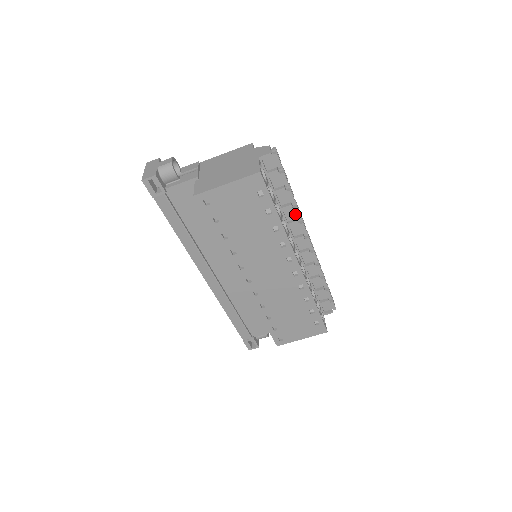
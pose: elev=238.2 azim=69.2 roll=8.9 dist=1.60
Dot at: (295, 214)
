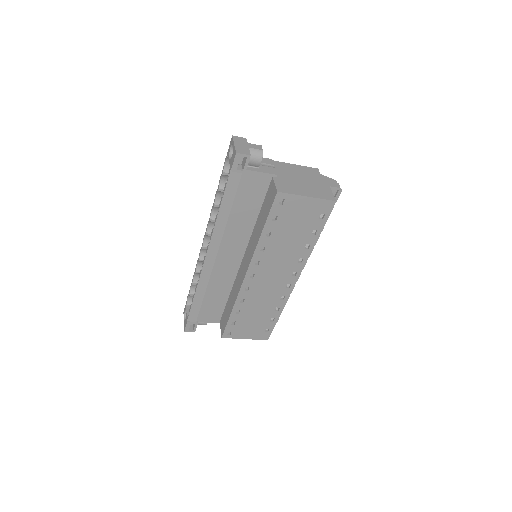
Dot at: occluded
